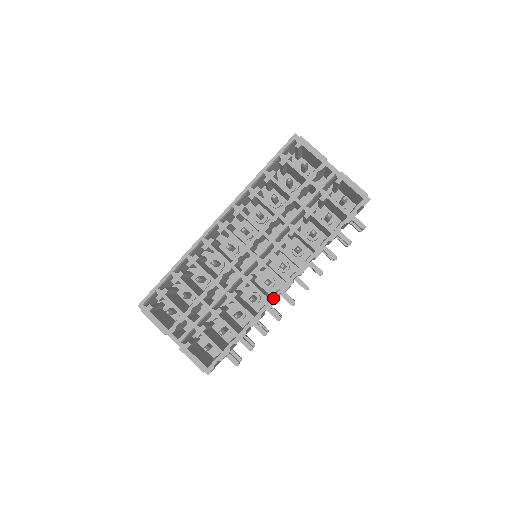
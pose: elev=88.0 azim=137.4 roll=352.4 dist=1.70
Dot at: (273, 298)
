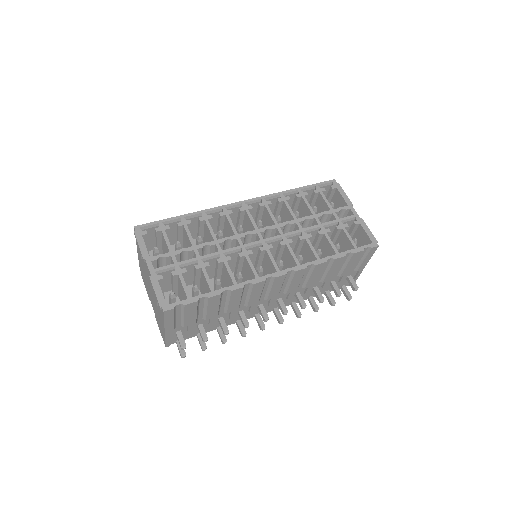
Dot at: (262, 277)
